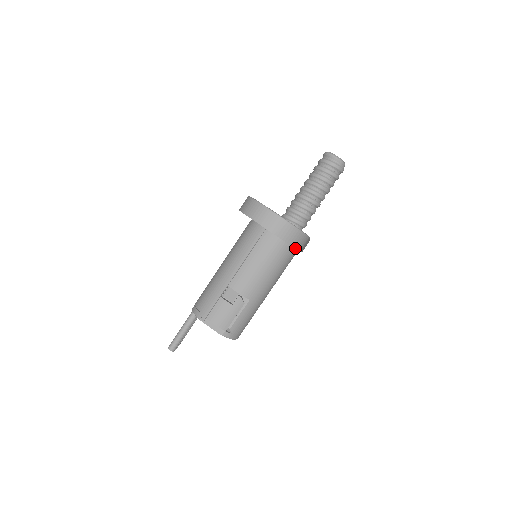
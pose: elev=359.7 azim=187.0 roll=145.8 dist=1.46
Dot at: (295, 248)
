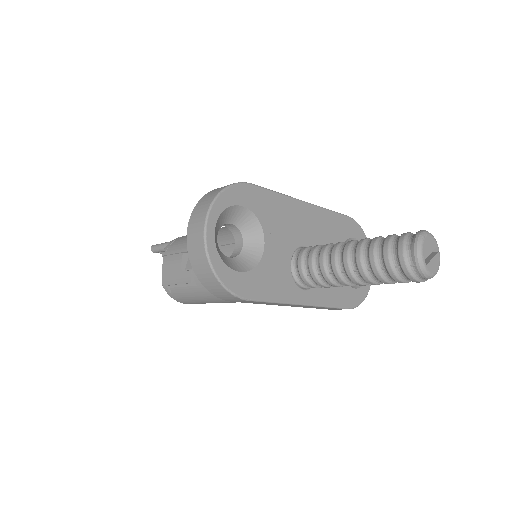
Dot at: (209, 290)
